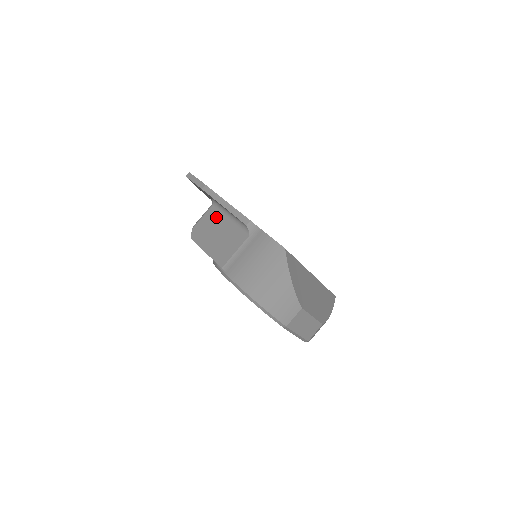
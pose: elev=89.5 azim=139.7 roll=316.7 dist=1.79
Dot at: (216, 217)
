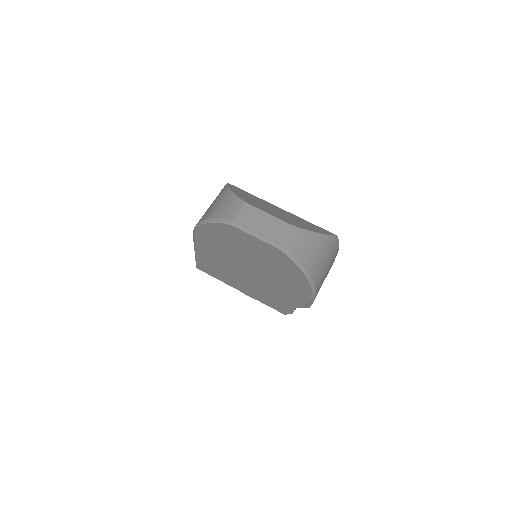
Dot at: occluded
